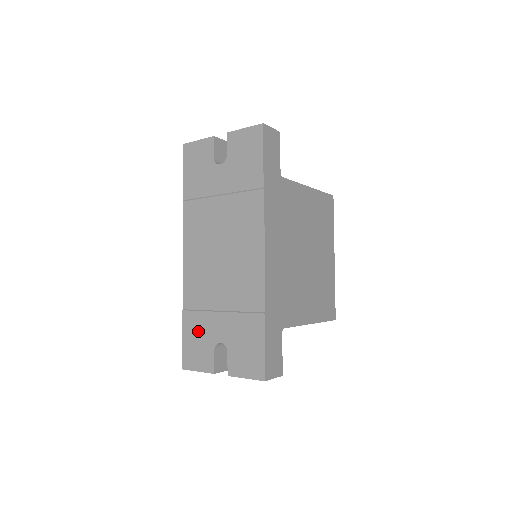
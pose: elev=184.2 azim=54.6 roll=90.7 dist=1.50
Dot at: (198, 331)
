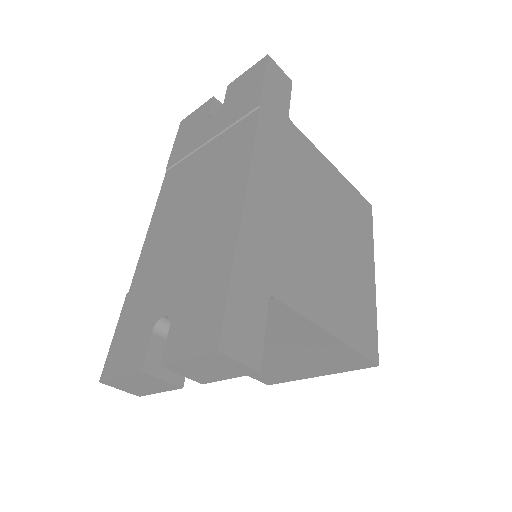
Dot at: (138, 313)
